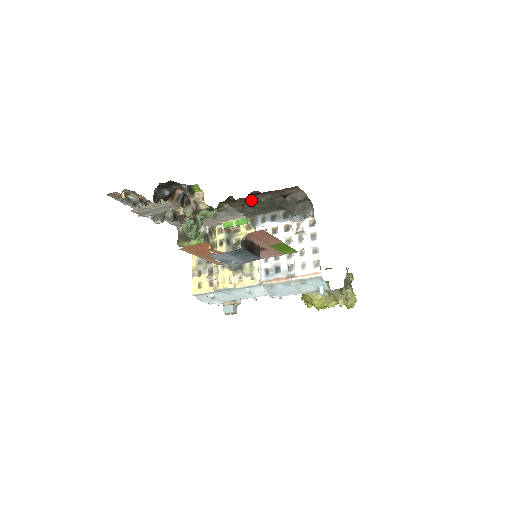
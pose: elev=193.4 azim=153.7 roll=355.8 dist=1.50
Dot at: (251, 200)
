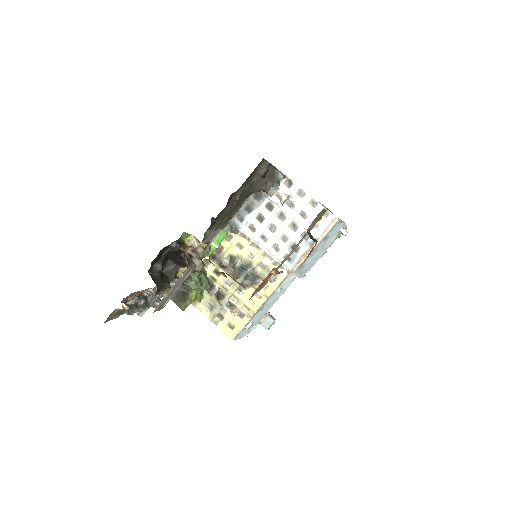
Dot at: (227, 207)
